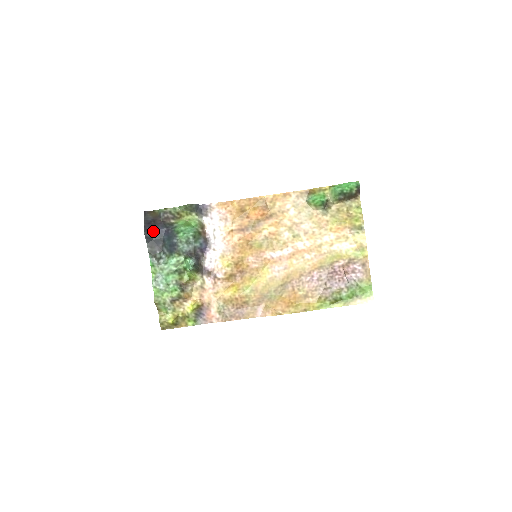
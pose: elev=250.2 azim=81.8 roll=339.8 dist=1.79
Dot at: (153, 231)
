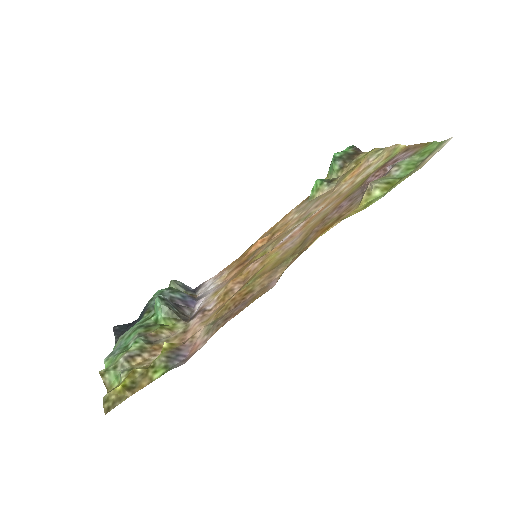
Dot at: (126, 324)
